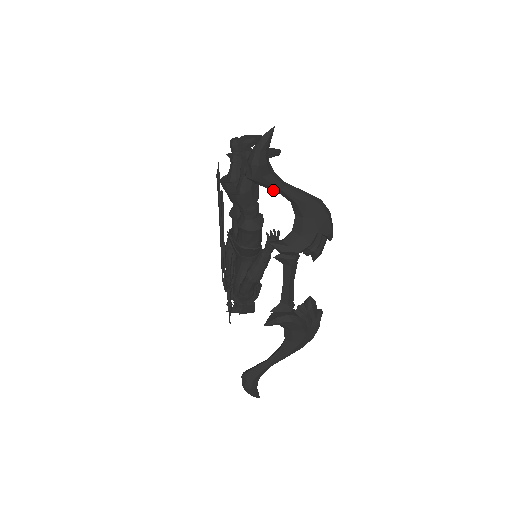
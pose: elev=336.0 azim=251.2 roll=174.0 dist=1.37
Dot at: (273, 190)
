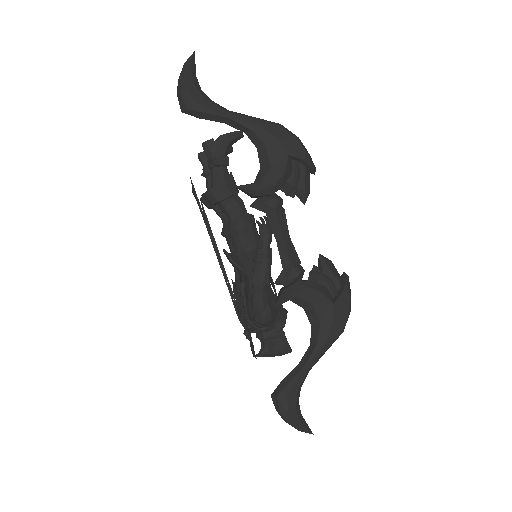
Dot at: occluded
